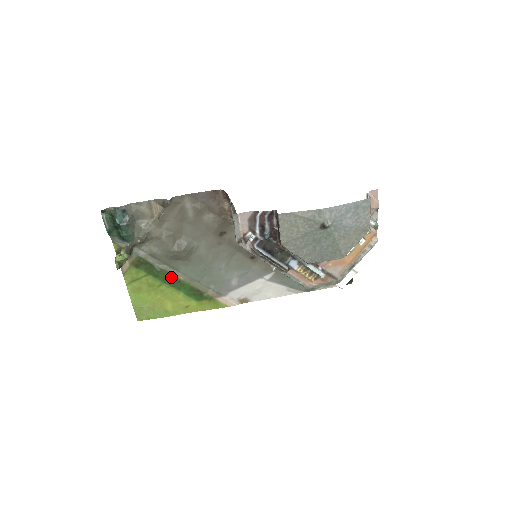
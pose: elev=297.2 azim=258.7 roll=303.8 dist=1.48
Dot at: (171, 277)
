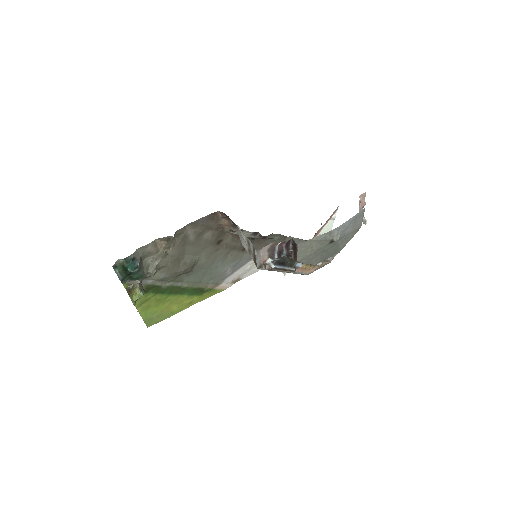
Dot at: (176, 288)
